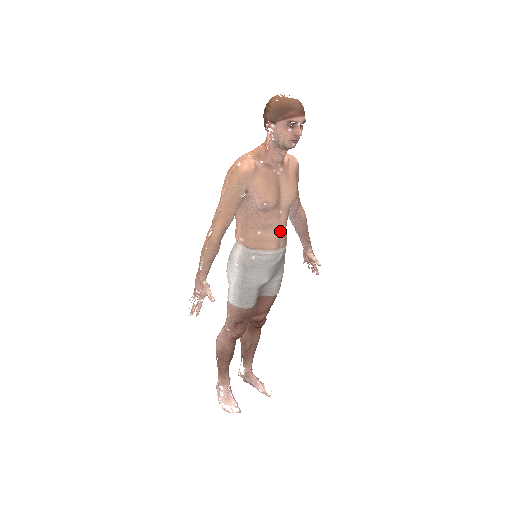
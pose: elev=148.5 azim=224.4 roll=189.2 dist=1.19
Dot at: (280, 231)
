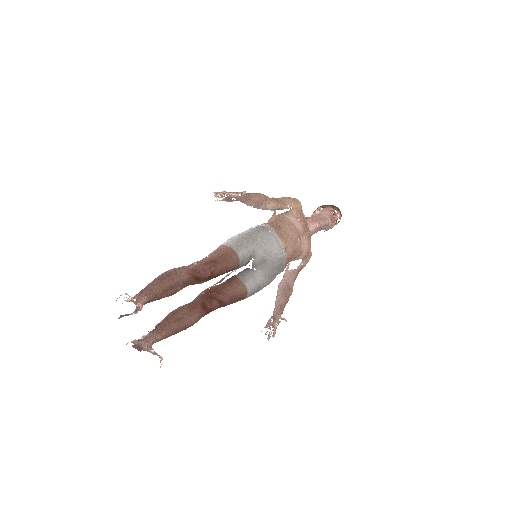
Dot at: (293, 244)
